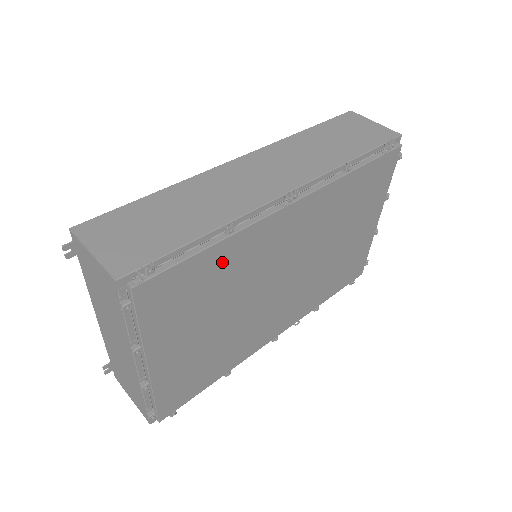
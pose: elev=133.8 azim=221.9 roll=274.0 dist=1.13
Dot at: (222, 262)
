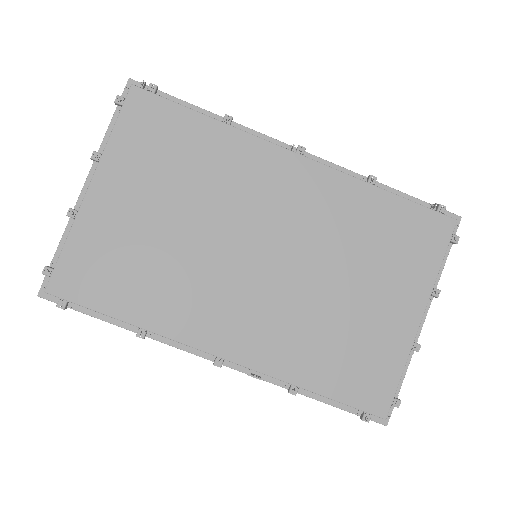
Dot at: (206, 144)
